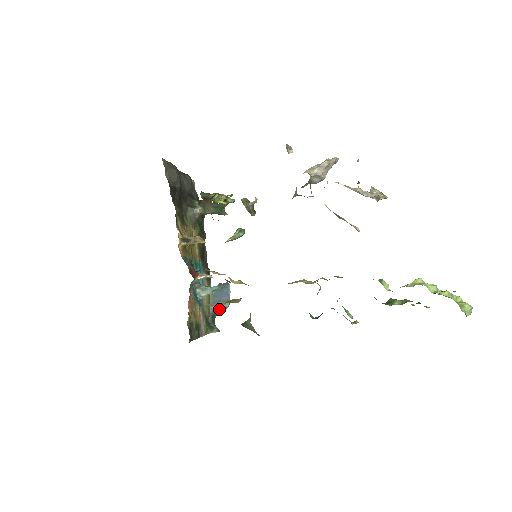
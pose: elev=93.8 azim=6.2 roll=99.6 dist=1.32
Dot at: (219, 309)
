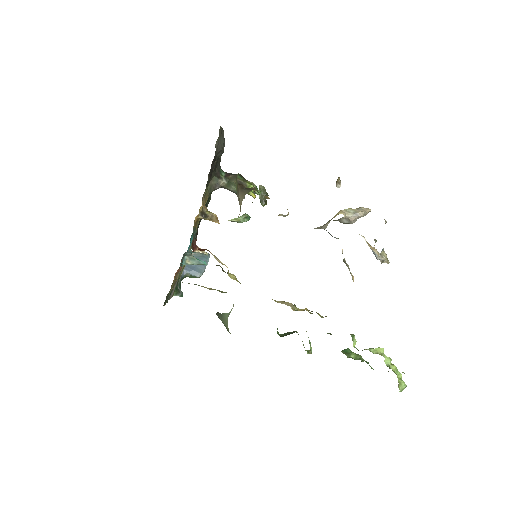
Dot at: (191, 275)
